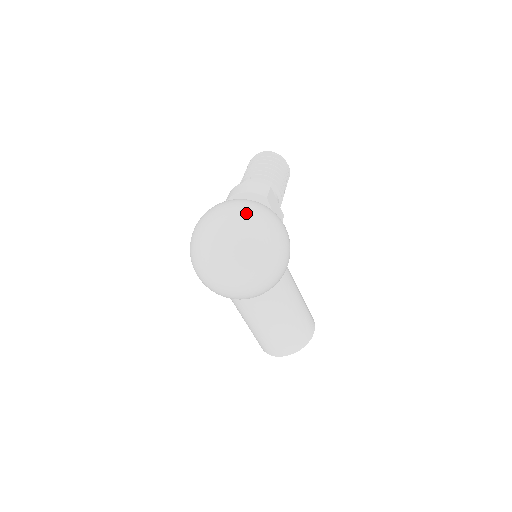
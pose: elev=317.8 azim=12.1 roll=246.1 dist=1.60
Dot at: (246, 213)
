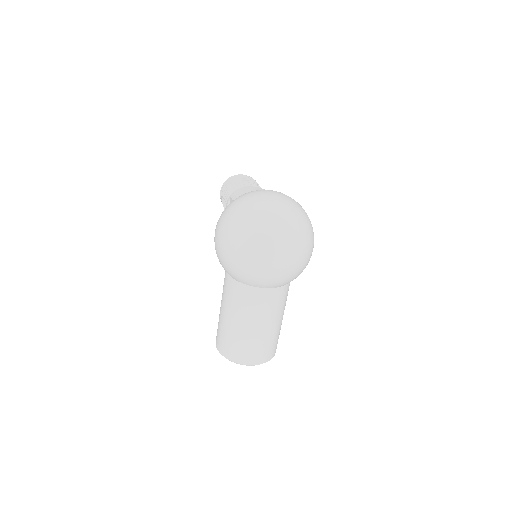
Dot at: (299, 204)
